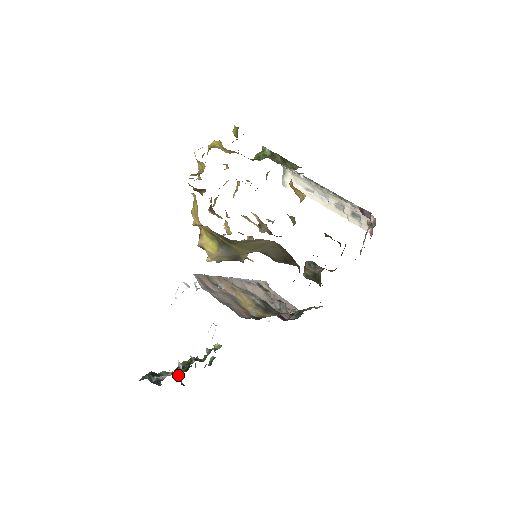
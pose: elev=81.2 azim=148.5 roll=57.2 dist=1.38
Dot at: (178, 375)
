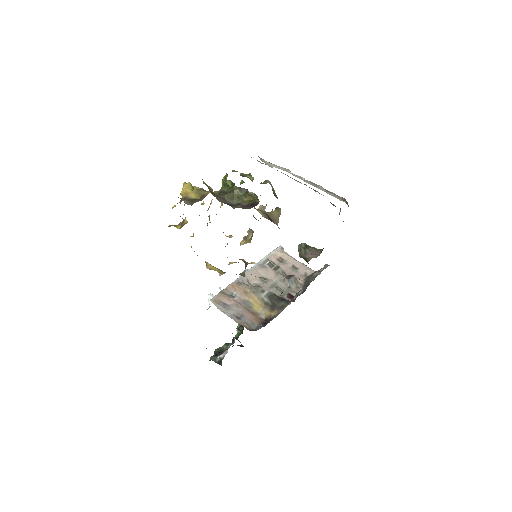
Dot at: occluded
